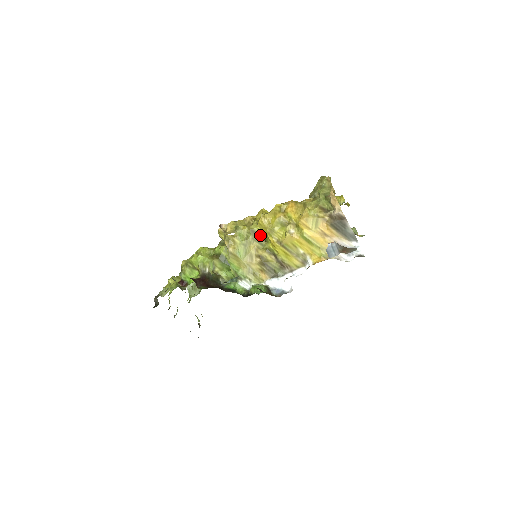
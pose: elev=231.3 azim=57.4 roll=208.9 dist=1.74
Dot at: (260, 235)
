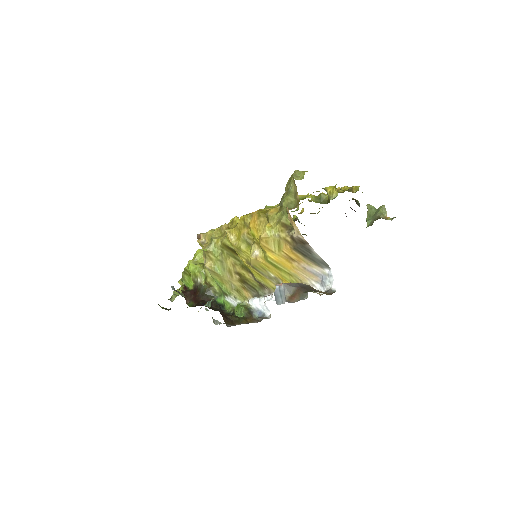
Dot at: (234, 250)
